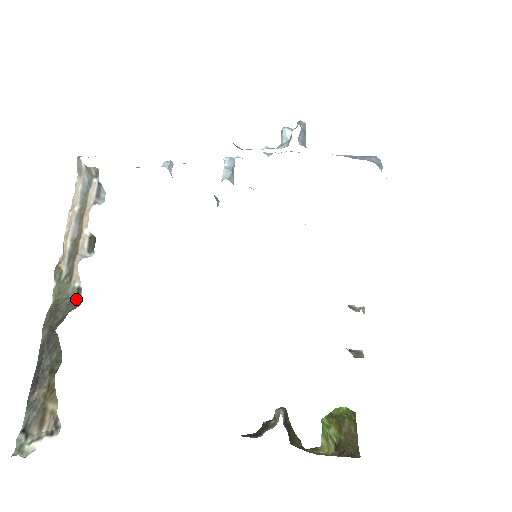
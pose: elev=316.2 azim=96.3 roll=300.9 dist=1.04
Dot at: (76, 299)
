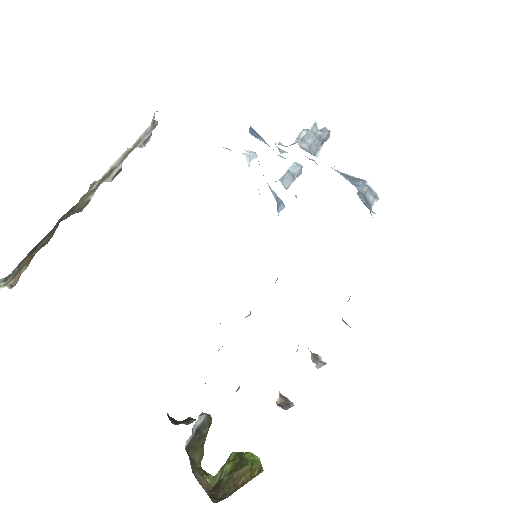
Dot at: (84, 207)
